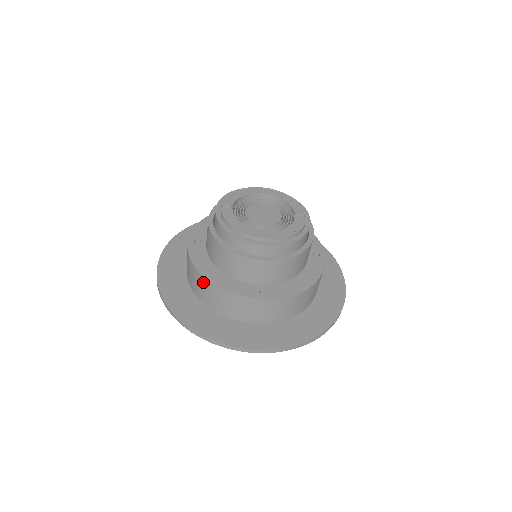
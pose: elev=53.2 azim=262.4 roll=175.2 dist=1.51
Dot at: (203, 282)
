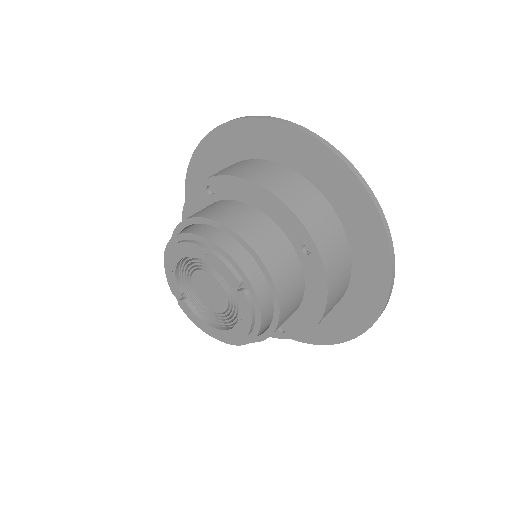
Dot at: occluded
